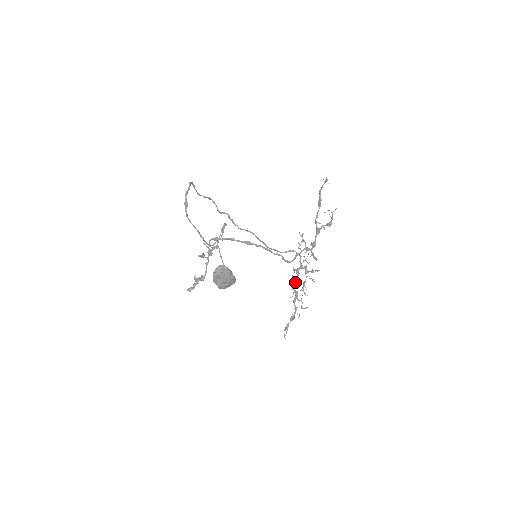
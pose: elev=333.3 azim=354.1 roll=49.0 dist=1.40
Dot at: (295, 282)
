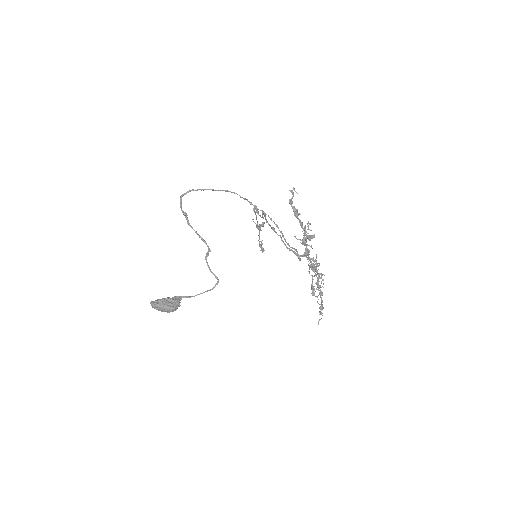
Dot at: (316, 276)
